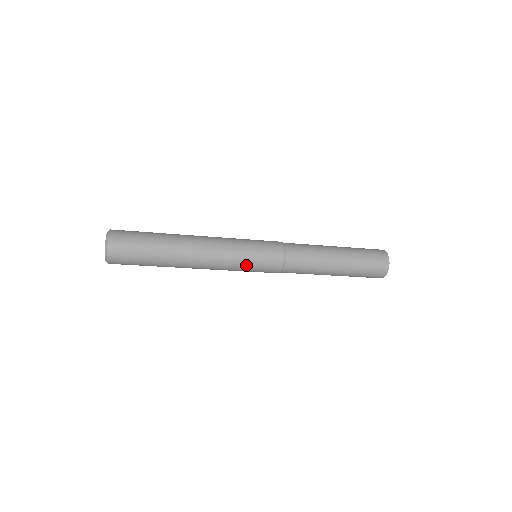
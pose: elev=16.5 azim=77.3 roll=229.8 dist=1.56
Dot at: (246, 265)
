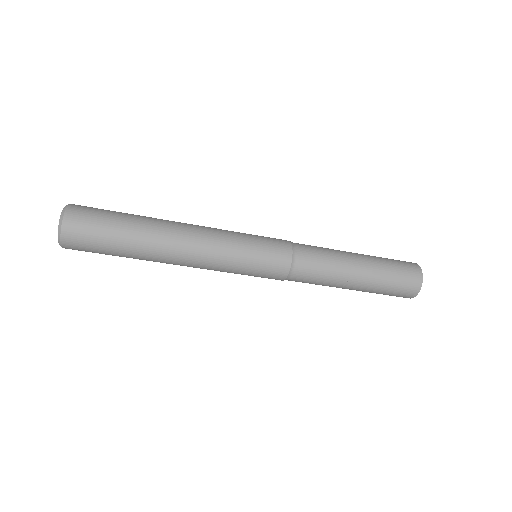
Dot at: (245, 252)
